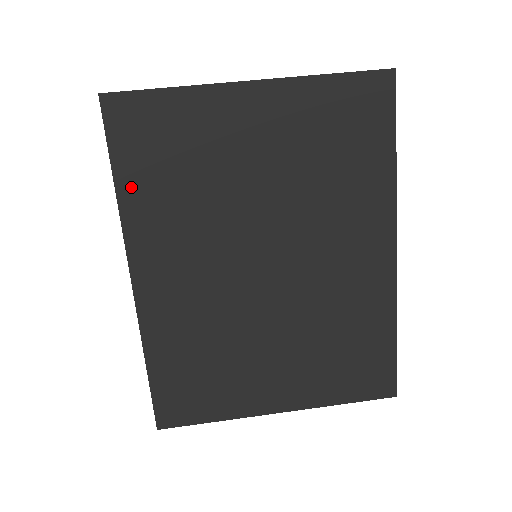
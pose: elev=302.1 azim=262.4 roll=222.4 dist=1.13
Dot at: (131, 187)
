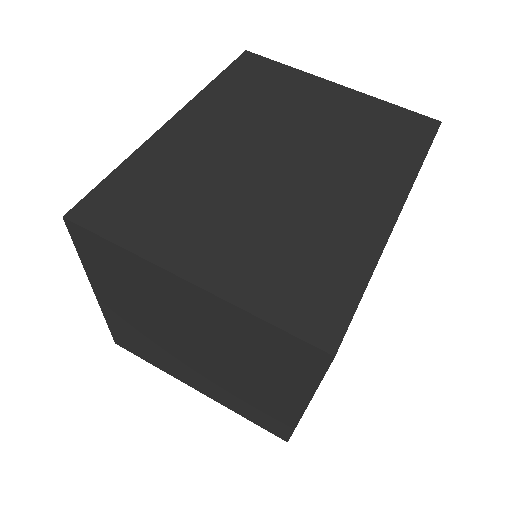
Dot at: (224, 84)
